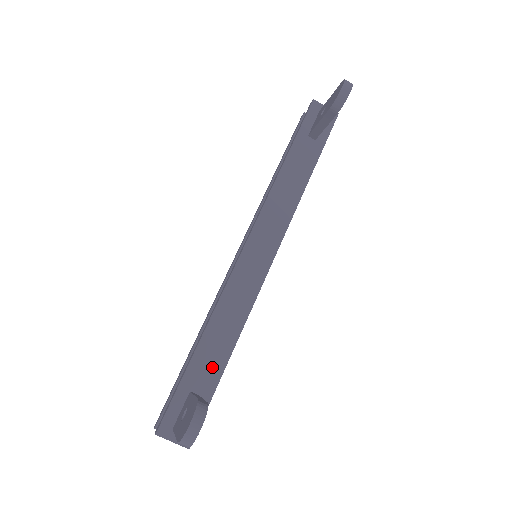
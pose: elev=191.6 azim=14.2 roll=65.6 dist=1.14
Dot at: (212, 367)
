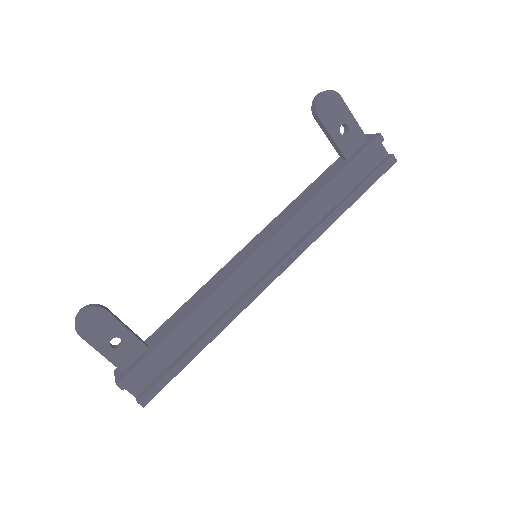
Dot at: (169, 328)
